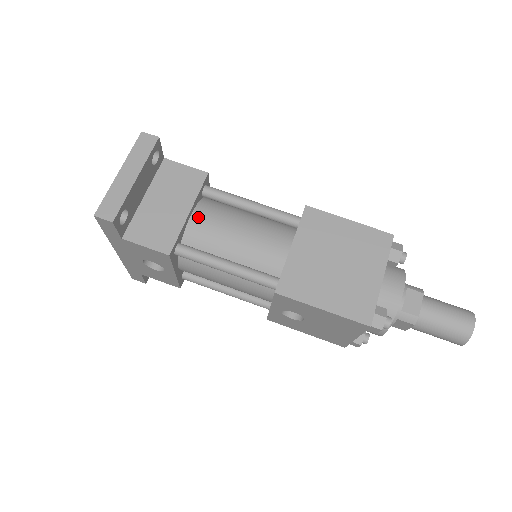
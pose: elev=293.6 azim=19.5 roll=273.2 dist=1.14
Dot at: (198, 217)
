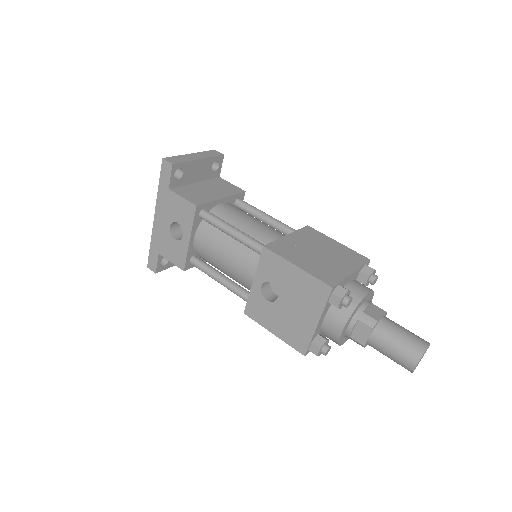
Dot at: (226, 205)
